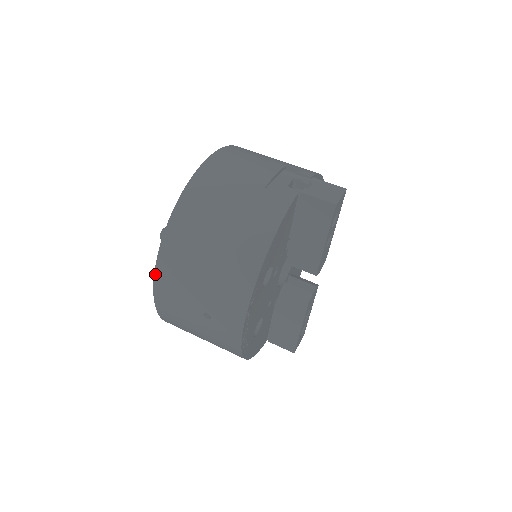
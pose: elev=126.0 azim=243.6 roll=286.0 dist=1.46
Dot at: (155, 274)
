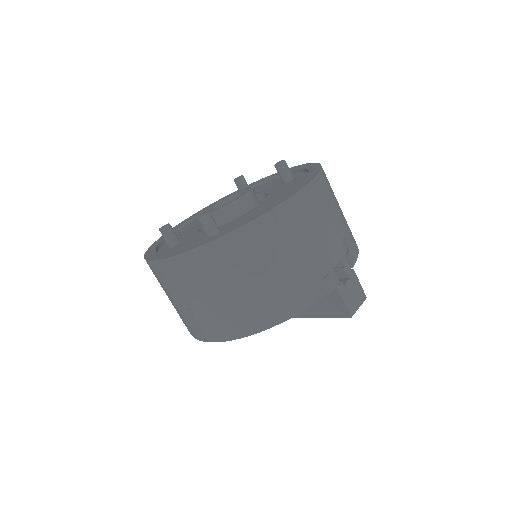
Dot at: (174, 257)
